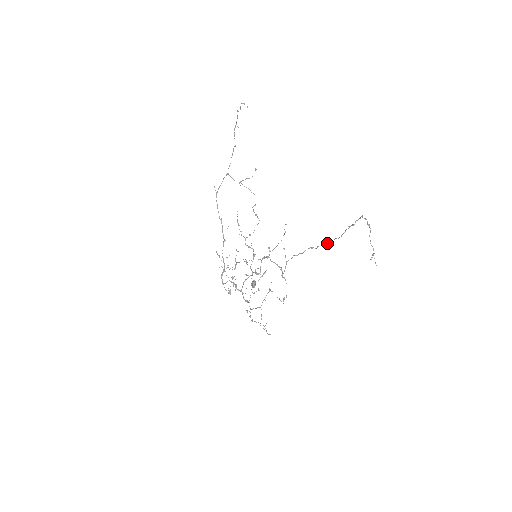
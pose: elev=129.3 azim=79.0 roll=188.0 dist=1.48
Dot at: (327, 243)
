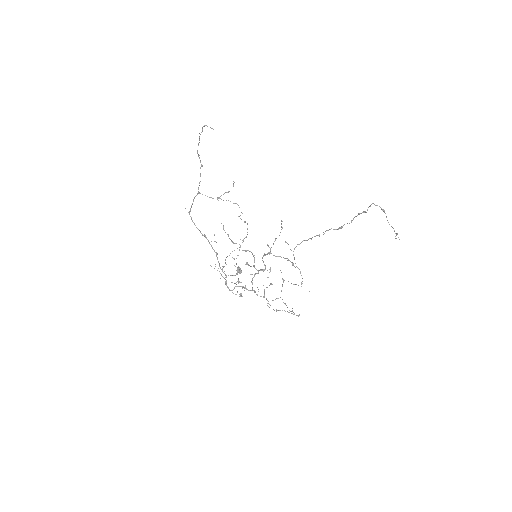
Dot at: (336, 229)
